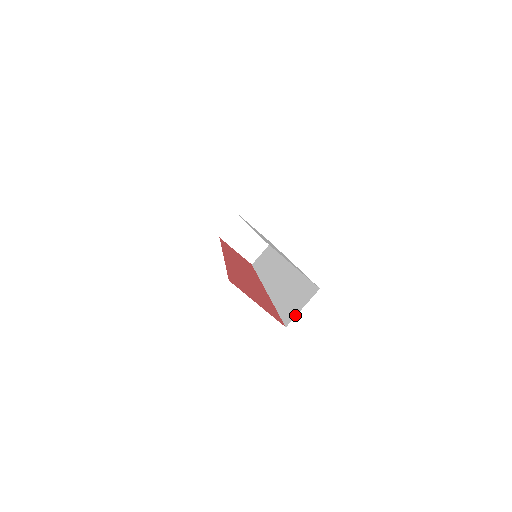
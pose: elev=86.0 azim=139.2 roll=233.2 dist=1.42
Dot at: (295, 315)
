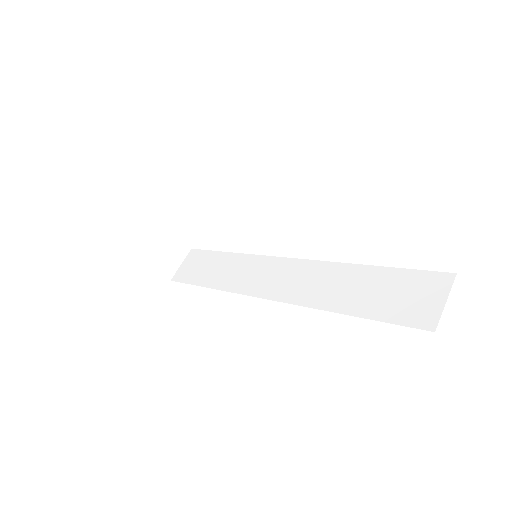
Dot at: (439, 313)
